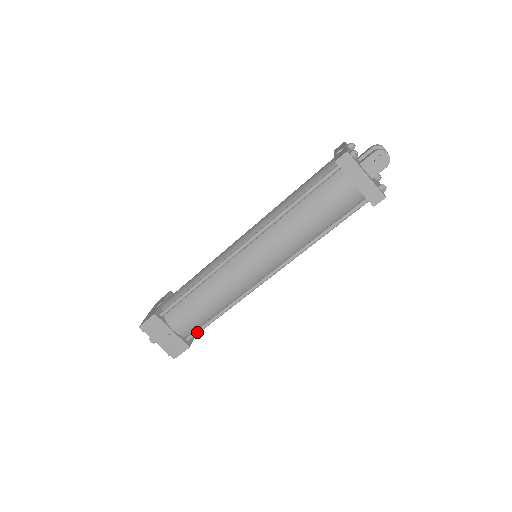
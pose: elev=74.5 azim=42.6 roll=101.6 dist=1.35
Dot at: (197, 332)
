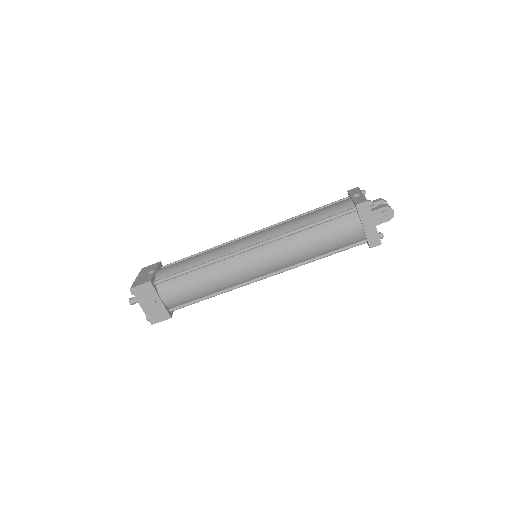
Dot at: (182, 306)
